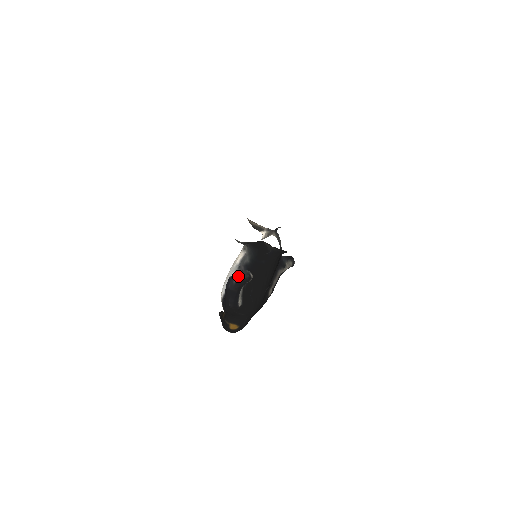
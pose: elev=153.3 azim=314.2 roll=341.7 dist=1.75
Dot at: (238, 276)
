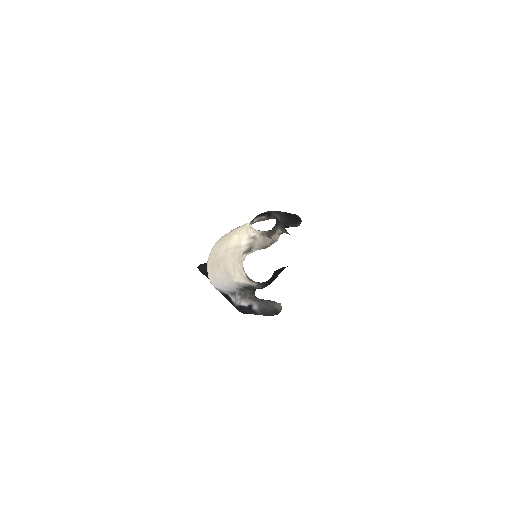
Dot at: (263, 315)
